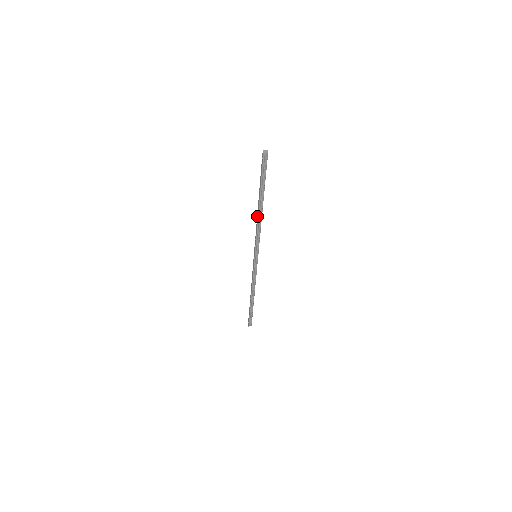
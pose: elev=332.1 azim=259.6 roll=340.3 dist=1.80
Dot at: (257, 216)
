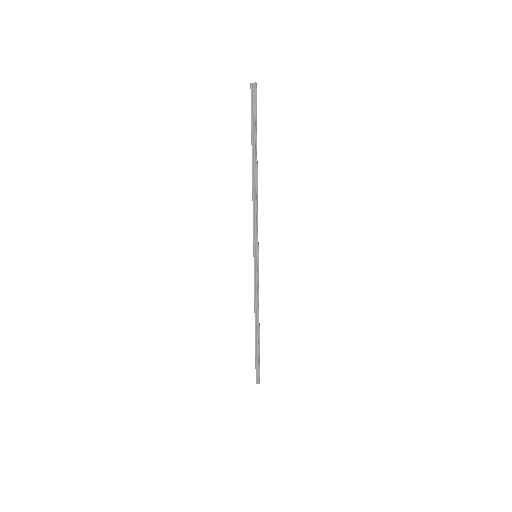
Dot at: (252, 188)
